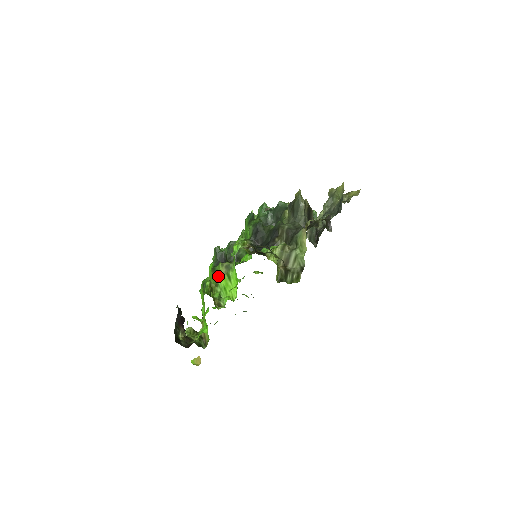
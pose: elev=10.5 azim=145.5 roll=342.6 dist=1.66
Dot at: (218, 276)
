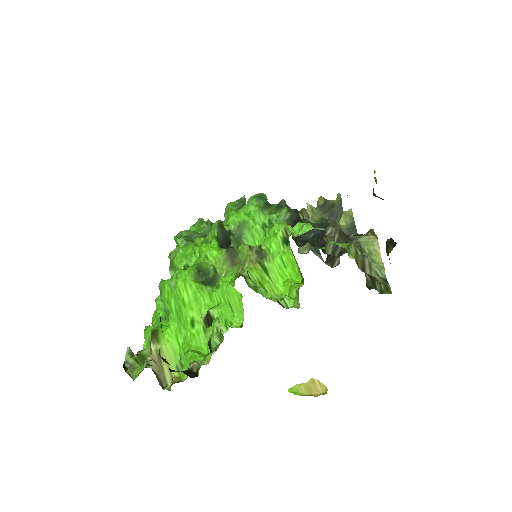
Dot at: (242, 263)
